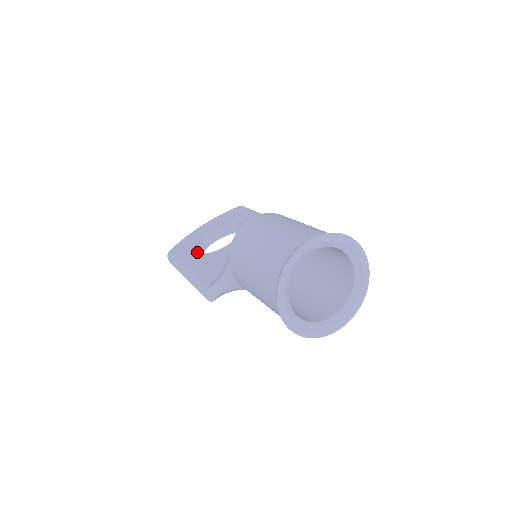
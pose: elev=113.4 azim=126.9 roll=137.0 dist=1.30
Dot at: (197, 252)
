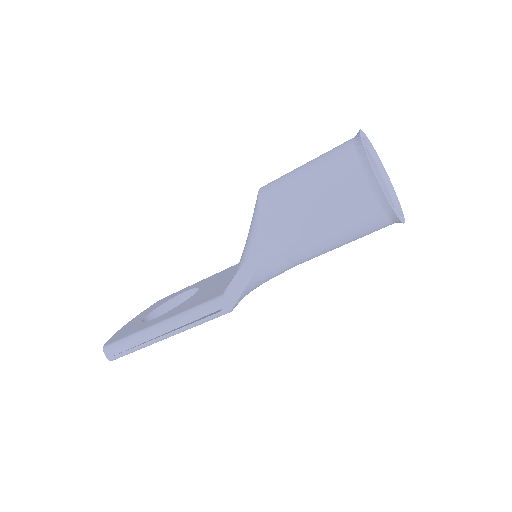
Dot at: occluded
